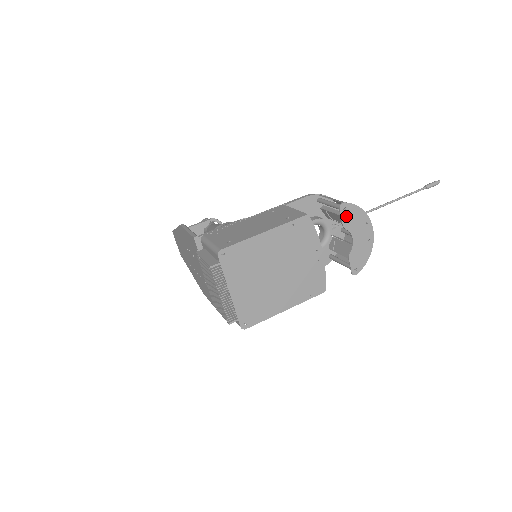
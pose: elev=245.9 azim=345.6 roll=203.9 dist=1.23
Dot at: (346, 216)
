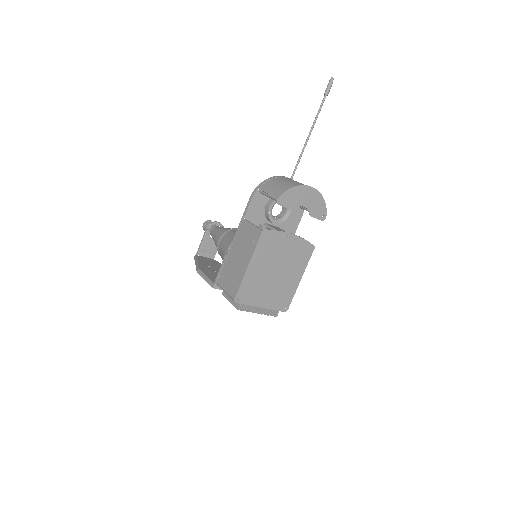
Dot at: (286, 203)
